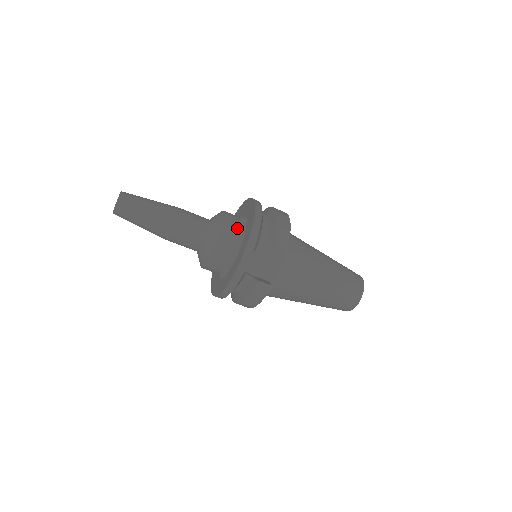
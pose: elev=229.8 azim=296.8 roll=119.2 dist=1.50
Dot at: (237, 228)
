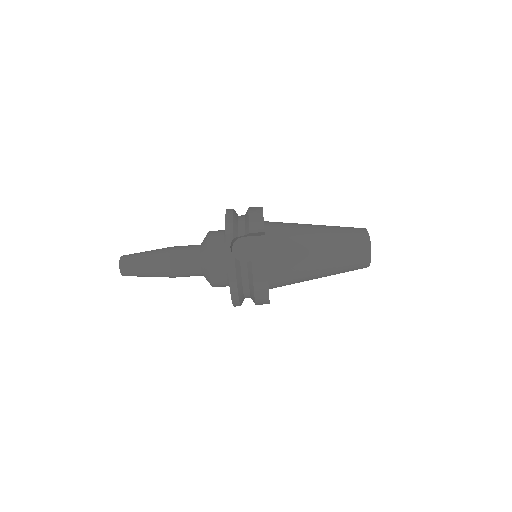
Dot at: (221, 234)
